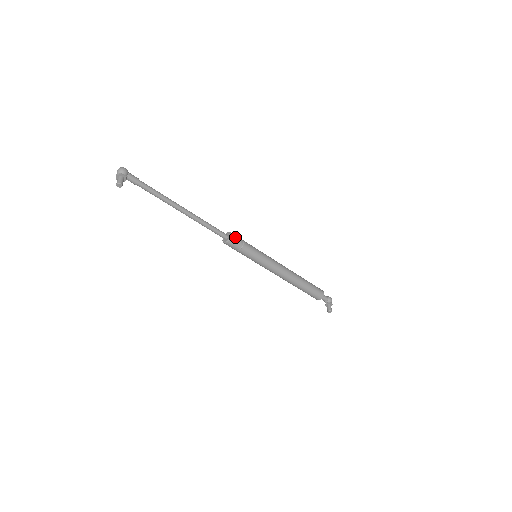
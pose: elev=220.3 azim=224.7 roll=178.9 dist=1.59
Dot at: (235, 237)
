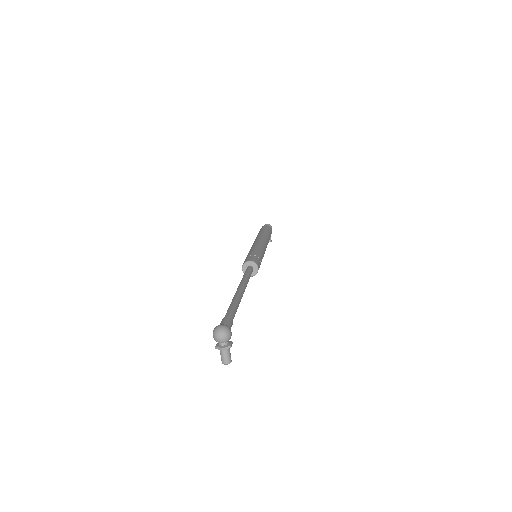
Dot at: (259, 266)
